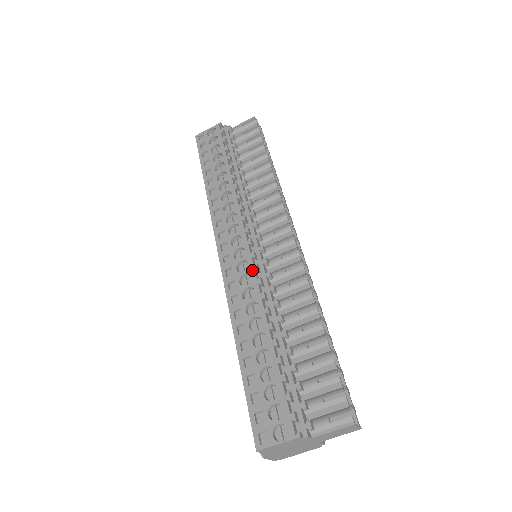
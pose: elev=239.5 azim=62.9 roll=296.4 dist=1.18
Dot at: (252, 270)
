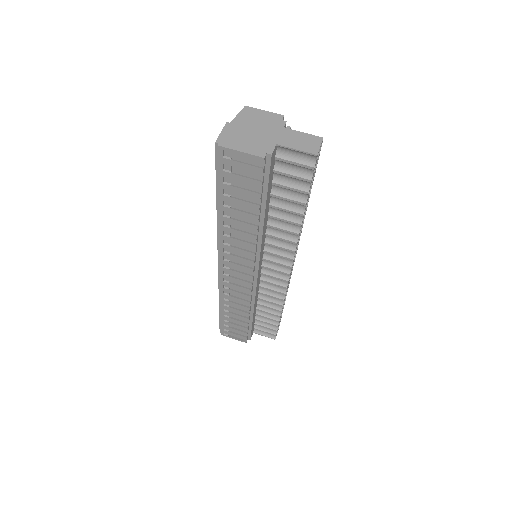
Dot at: occluded
